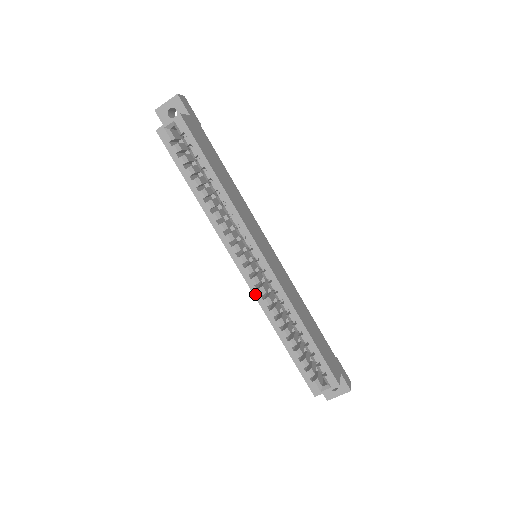
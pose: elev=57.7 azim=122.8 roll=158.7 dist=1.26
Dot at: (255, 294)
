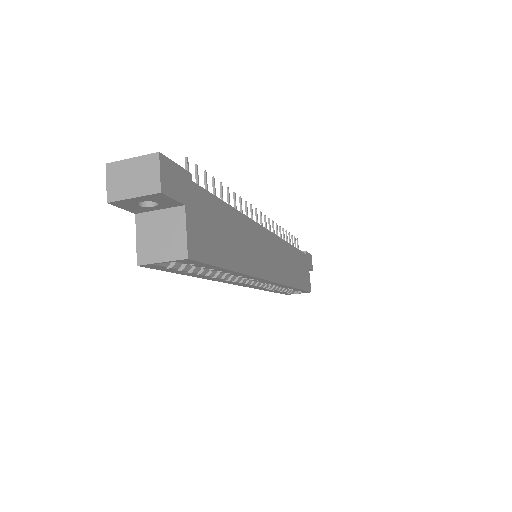
Dot at: (254, 288)
